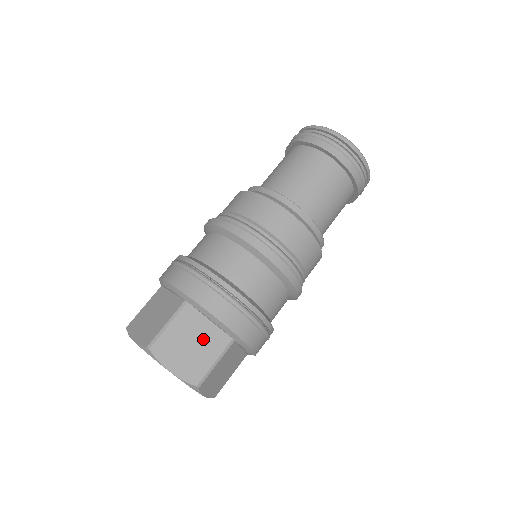
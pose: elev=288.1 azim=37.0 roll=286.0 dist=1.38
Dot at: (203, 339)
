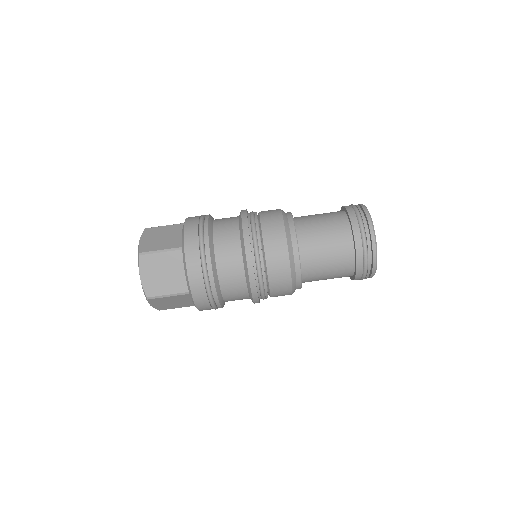
Dot at: (173, 277)
